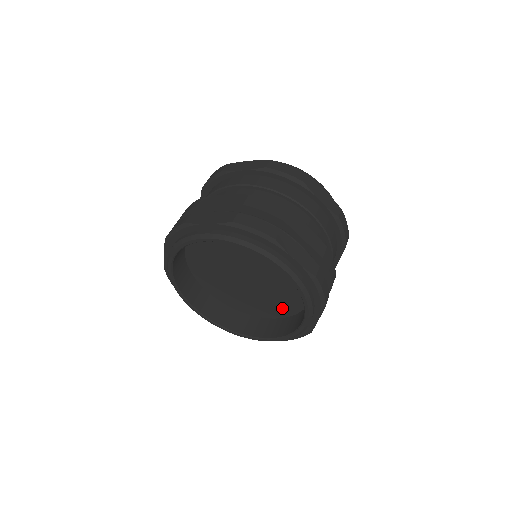
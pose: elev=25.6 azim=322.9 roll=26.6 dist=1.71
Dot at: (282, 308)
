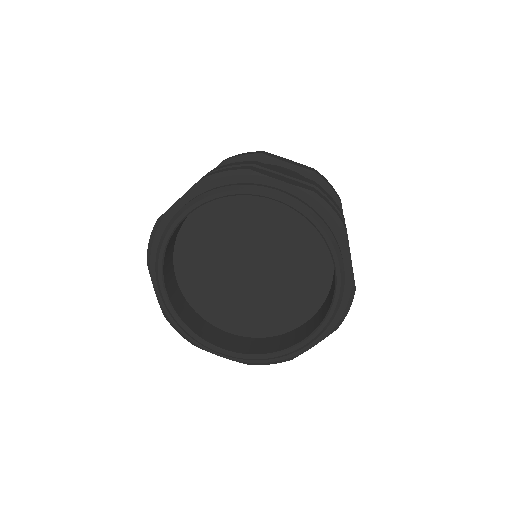
Dot at: (261, 324)
